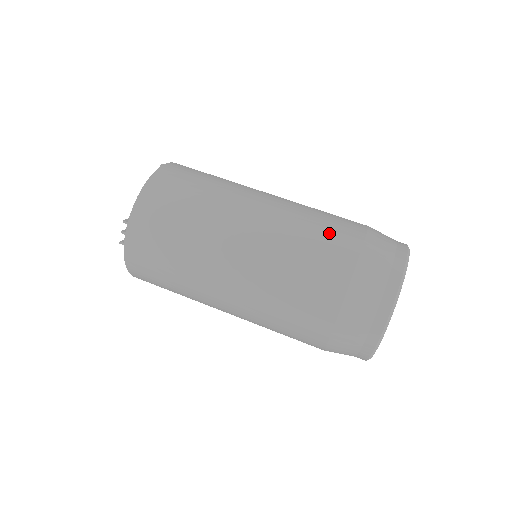
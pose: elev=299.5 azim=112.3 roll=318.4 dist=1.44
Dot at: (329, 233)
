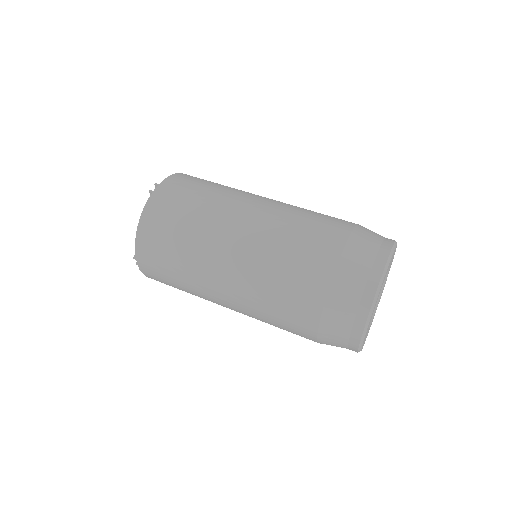
Dot at: (300, 267)
